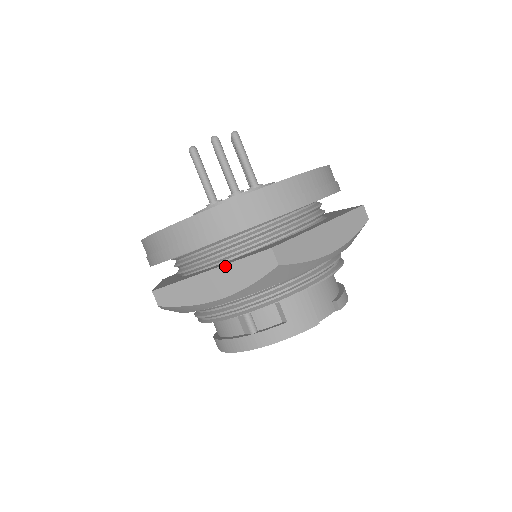
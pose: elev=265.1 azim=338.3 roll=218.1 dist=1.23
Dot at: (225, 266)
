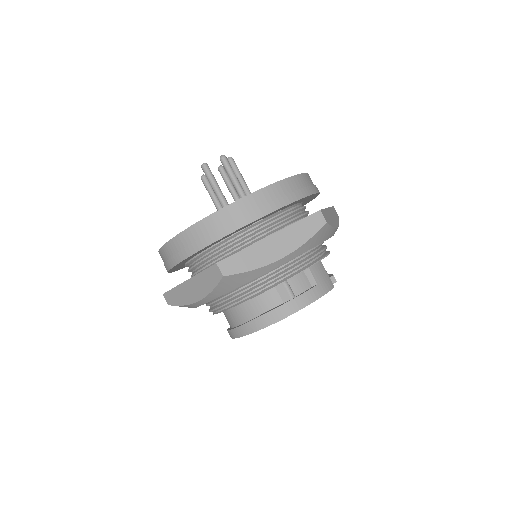
Dot at: (284, 229)
